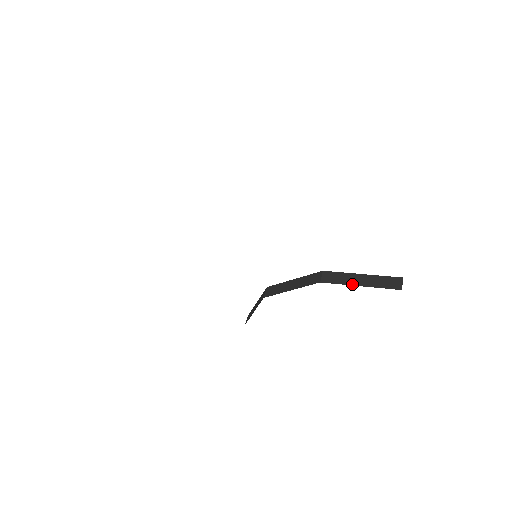
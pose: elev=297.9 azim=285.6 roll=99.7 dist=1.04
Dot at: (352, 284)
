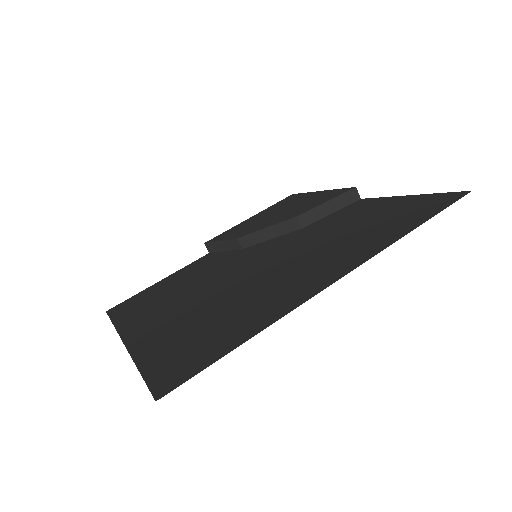
Dot at: (325, 216)
